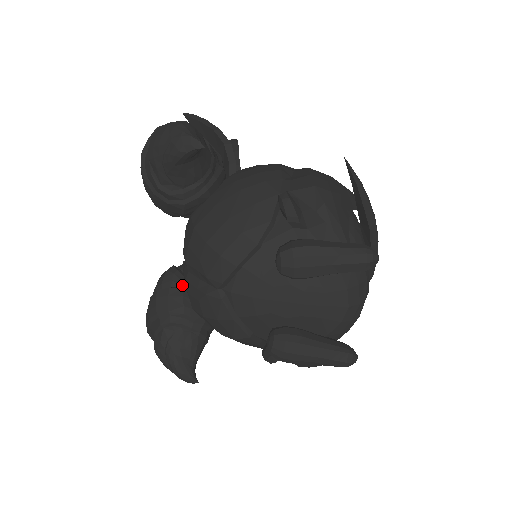
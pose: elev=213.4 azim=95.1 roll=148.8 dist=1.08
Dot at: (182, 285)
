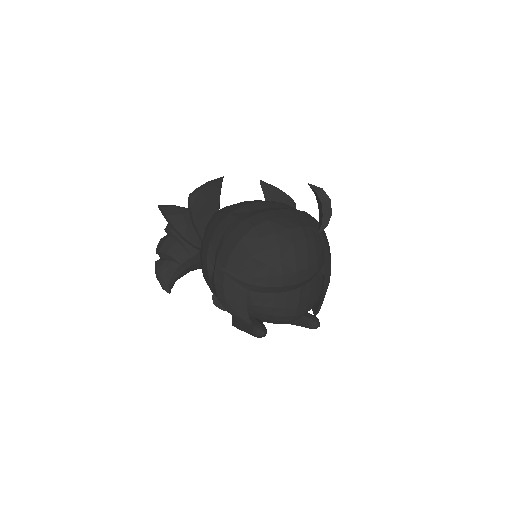
Dot at: occluded
